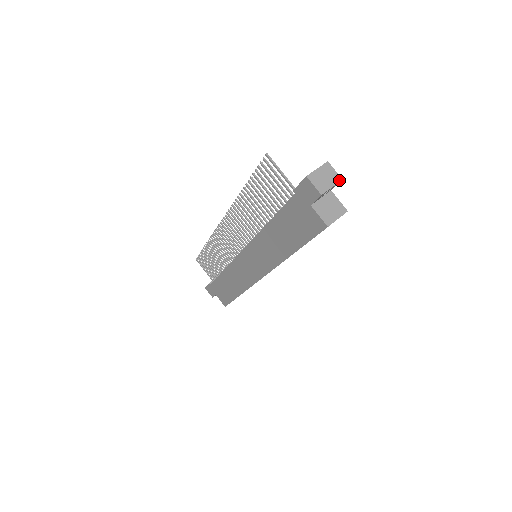
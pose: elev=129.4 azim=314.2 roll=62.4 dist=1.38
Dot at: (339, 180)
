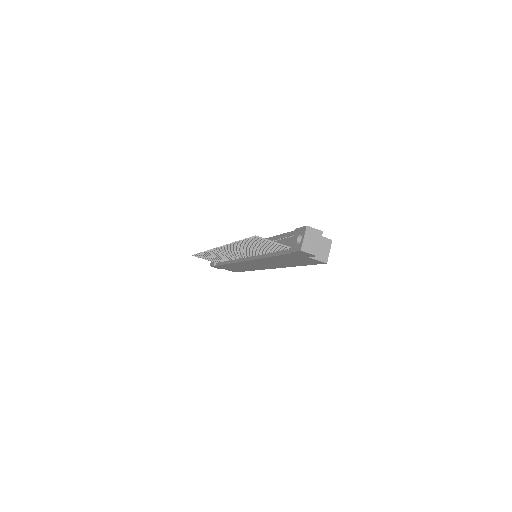
Dot at: (321, 234)
